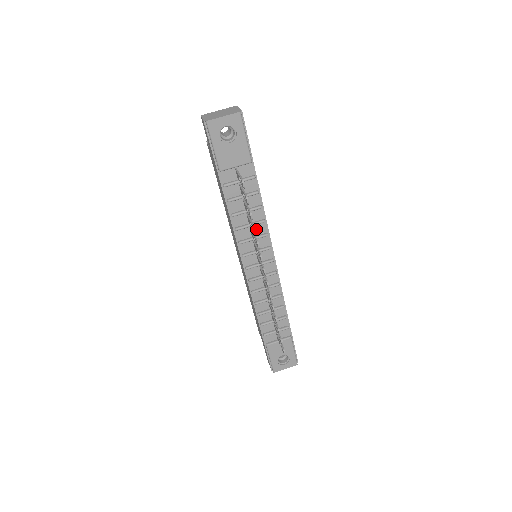
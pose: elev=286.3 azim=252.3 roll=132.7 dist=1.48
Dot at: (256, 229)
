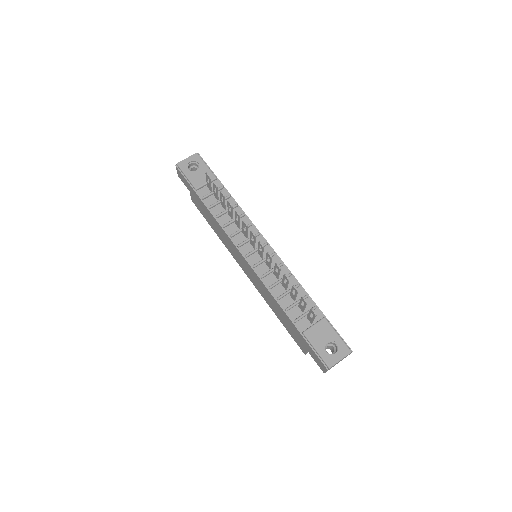
Dot at: (241, 223)
